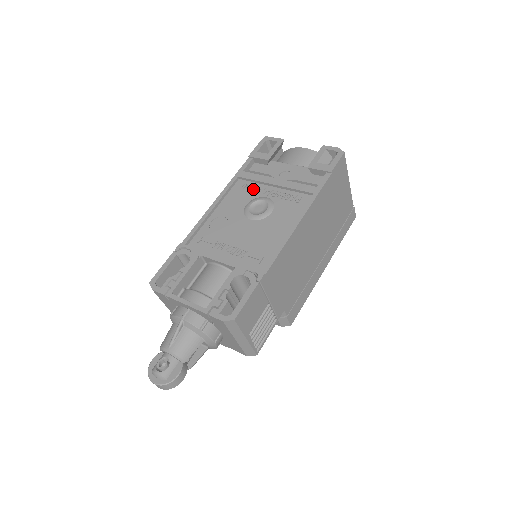
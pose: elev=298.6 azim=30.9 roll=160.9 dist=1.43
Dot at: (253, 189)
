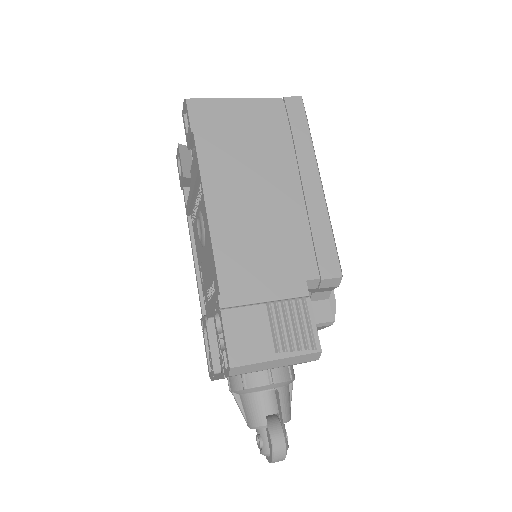
Dot at: (195, 215)
